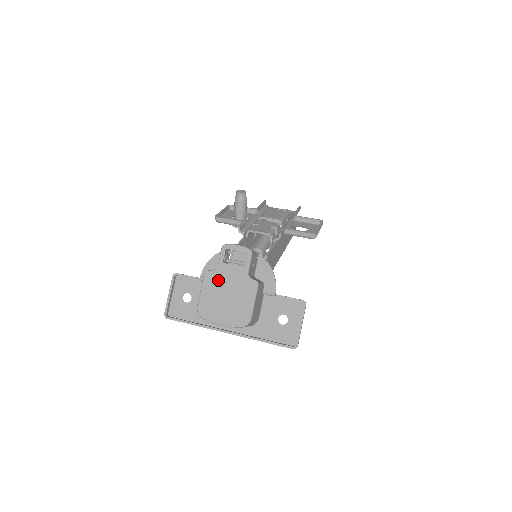
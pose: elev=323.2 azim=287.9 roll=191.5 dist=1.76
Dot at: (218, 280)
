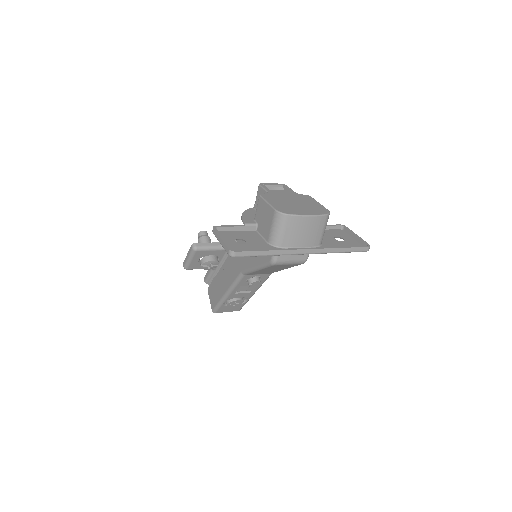
Dot at: (276, 196)
